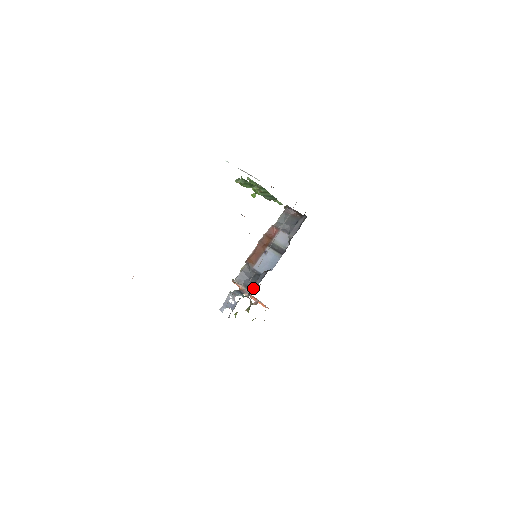
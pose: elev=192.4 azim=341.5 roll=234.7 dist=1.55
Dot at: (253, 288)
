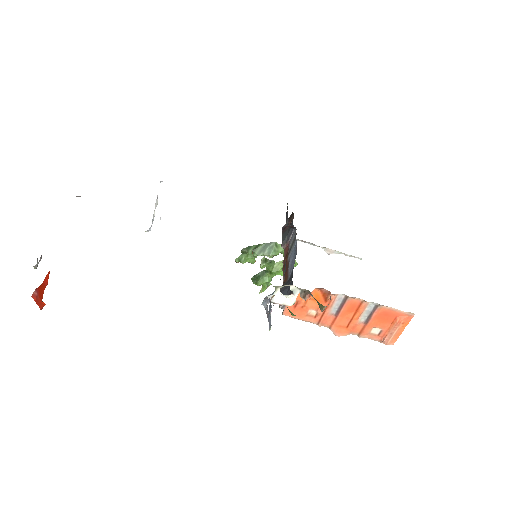
Dot at: (284, 275)
